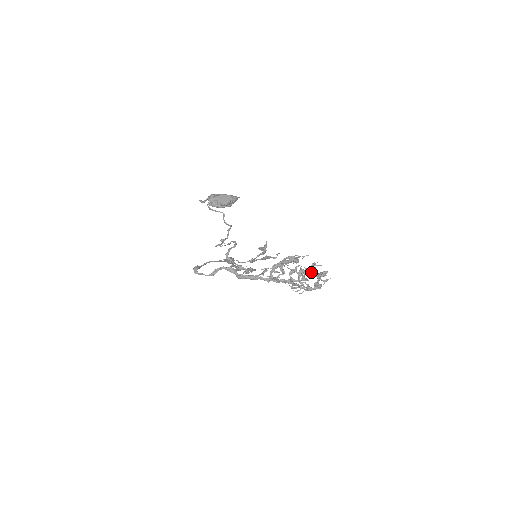
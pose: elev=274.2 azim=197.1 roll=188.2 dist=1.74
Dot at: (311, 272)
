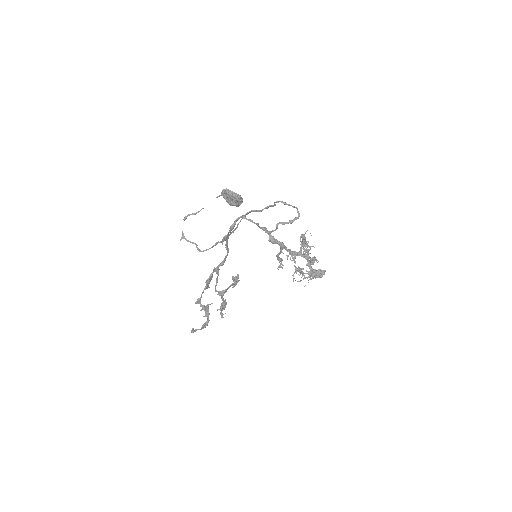
Dot at: (313, 262)
